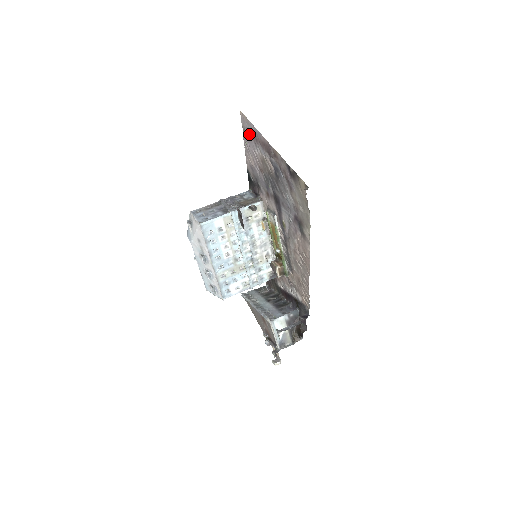
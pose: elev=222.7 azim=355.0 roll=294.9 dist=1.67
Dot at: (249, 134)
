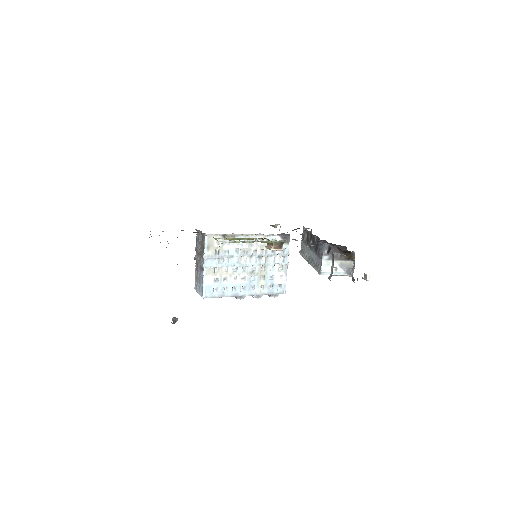
Dot at: occluded
